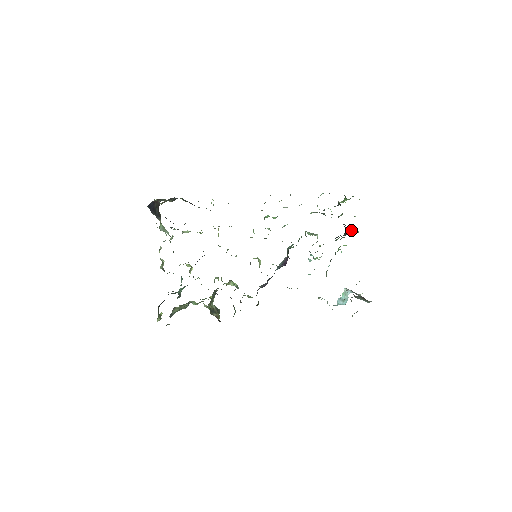
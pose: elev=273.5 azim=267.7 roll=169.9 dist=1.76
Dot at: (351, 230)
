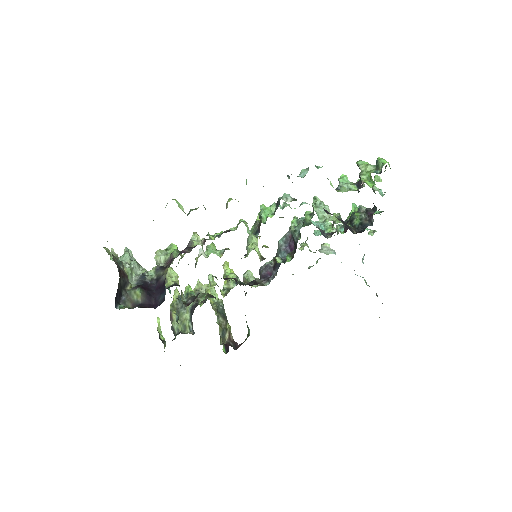
Dot at: (376, 208)
